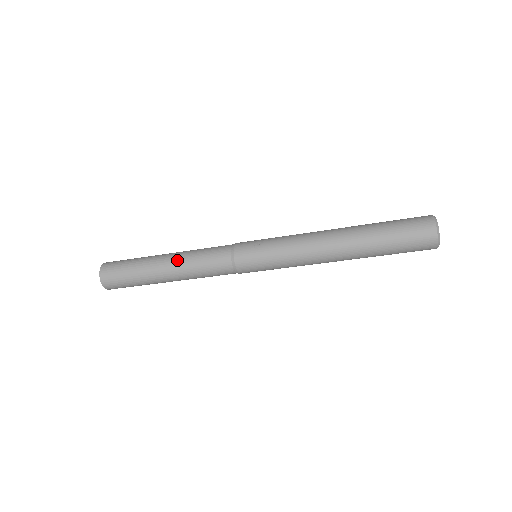
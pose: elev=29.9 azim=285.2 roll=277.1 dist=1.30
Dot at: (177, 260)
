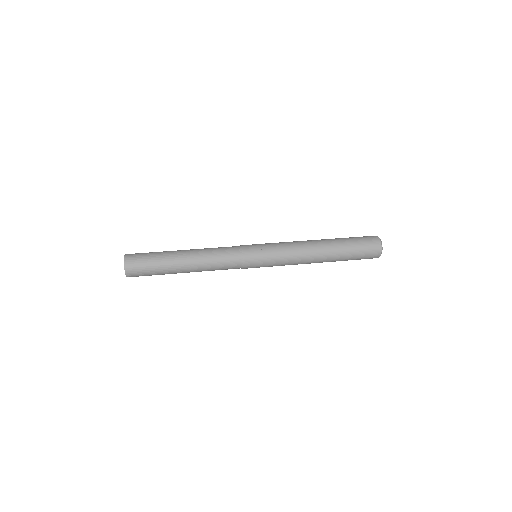
Dot at: (196, 258)
